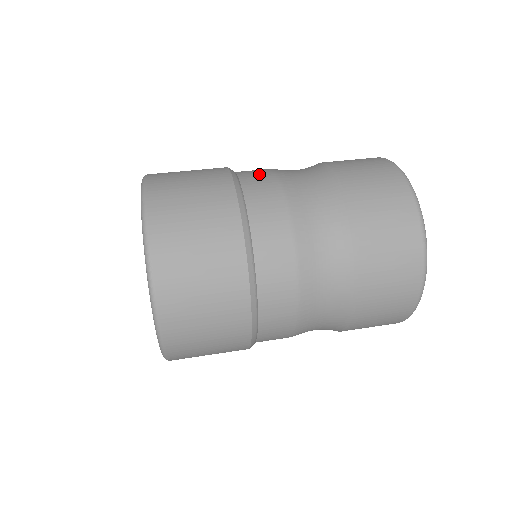
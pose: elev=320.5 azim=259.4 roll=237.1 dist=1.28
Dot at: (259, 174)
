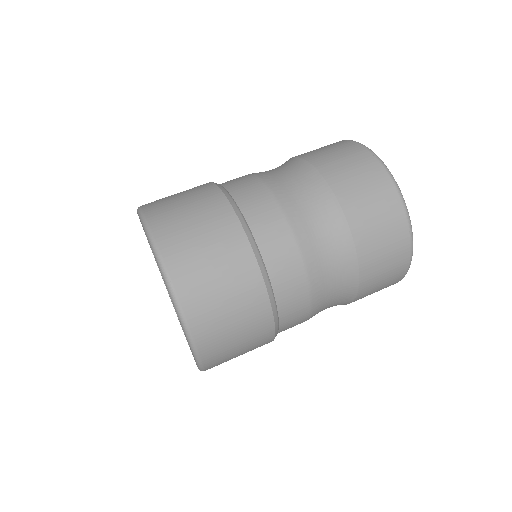
Dot at: (241, 180)
